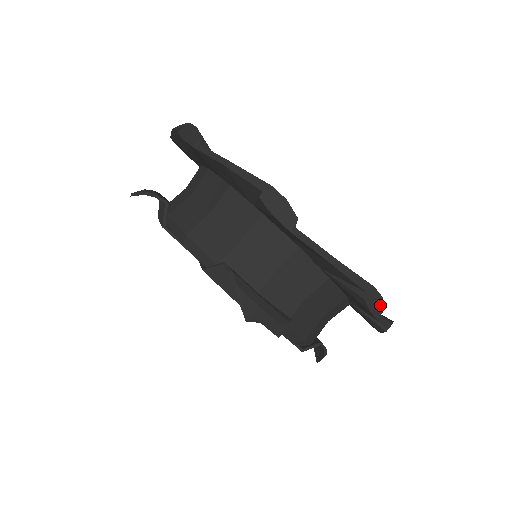
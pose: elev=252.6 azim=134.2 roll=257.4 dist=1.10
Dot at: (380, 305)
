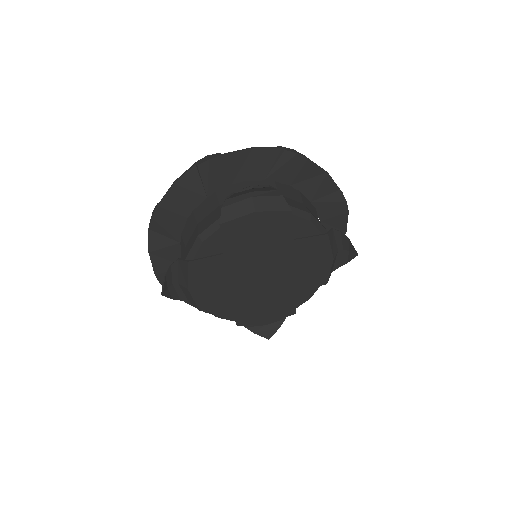
Dot at: (298, 153)
